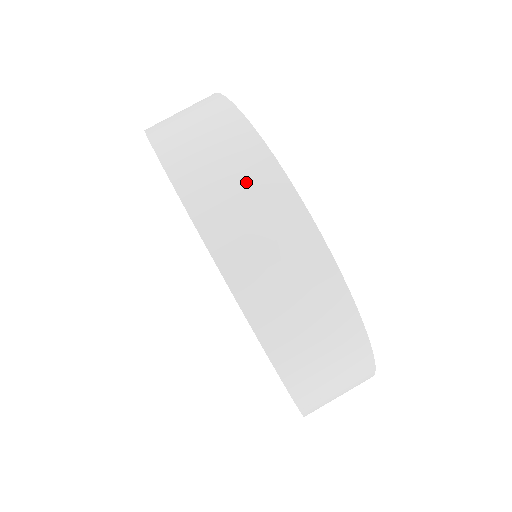
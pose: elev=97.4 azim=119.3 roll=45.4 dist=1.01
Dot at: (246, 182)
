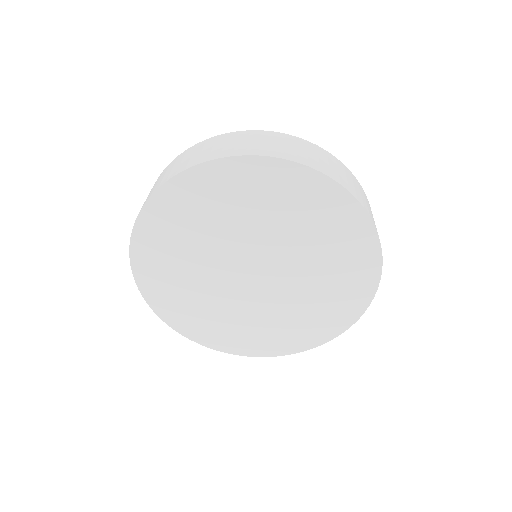
Dot at: (334, 164)
